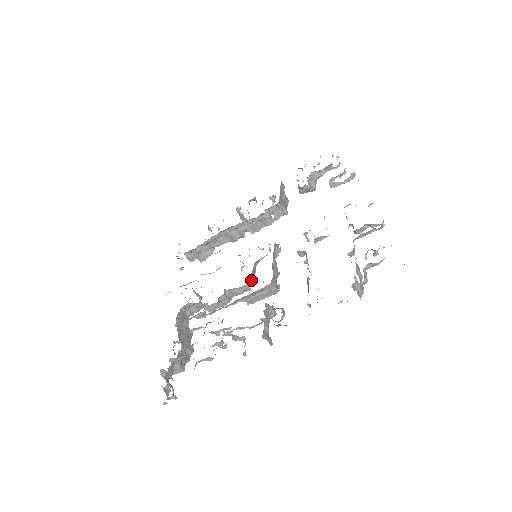
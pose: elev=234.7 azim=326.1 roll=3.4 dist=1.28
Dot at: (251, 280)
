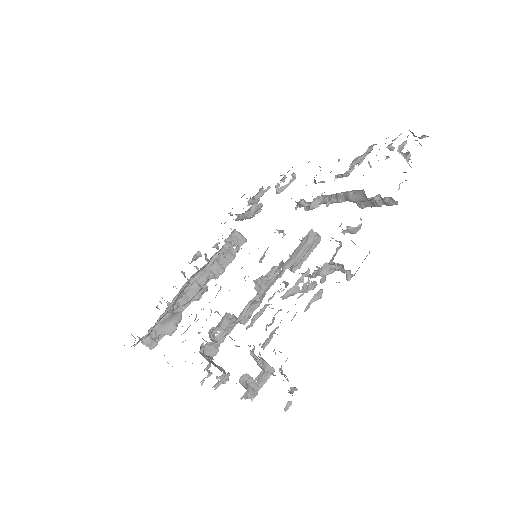
Dot at: occluded
